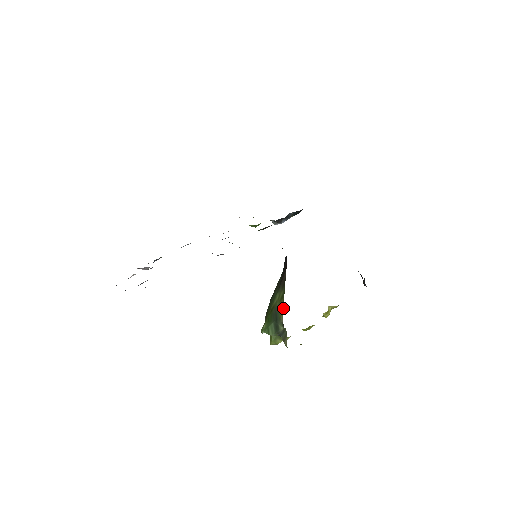
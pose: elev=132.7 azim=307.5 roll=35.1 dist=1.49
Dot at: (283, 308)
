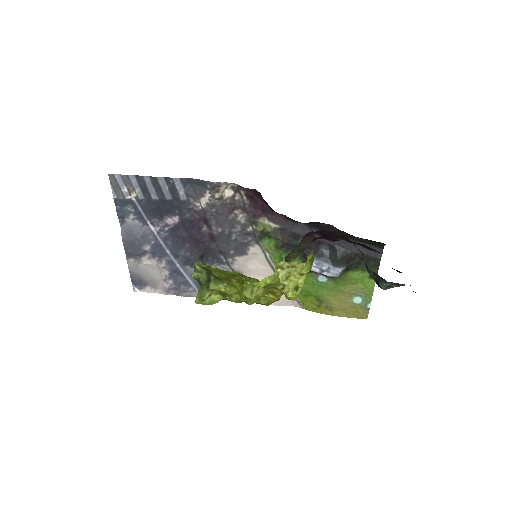
Dot at: occluded
